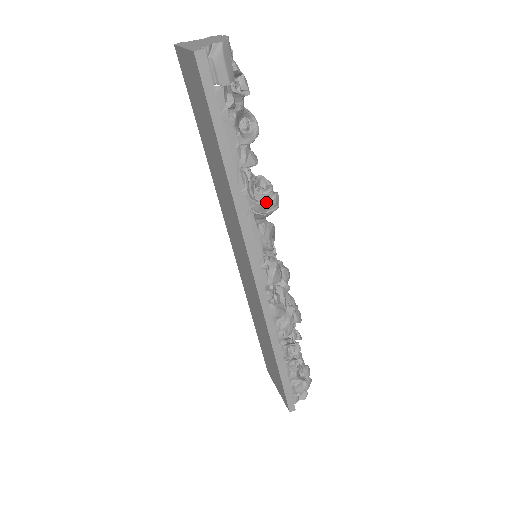
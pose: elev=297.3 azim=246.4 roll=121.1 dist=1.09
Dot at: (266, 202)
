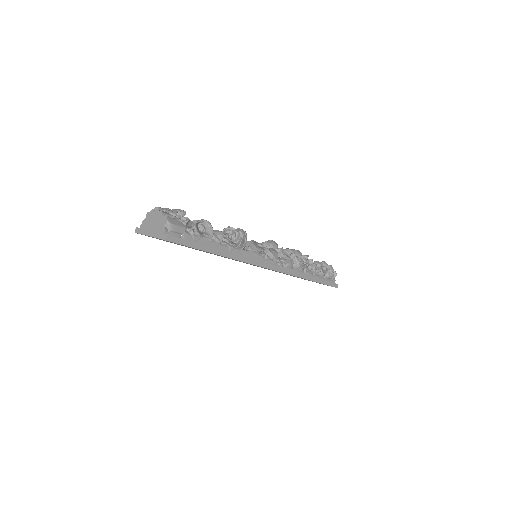
Dot at: (241, 240)
